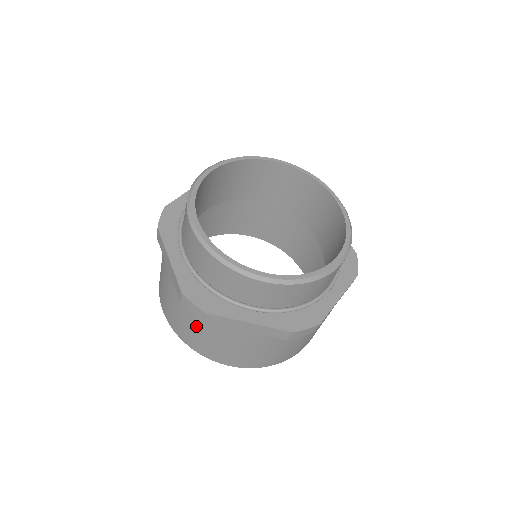
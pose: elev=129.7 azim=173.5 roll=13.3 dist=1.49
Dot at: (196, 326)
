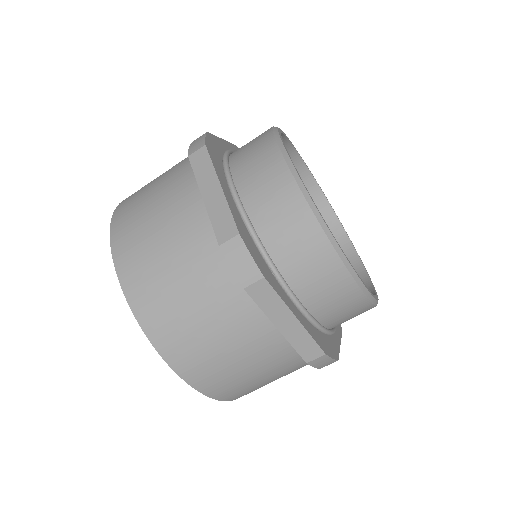
Dot at: (198, 294)
